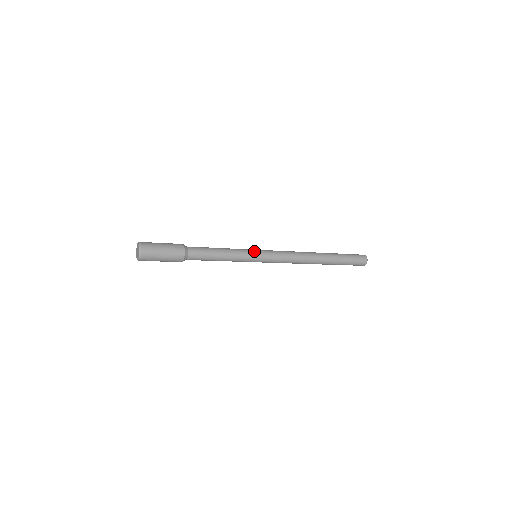
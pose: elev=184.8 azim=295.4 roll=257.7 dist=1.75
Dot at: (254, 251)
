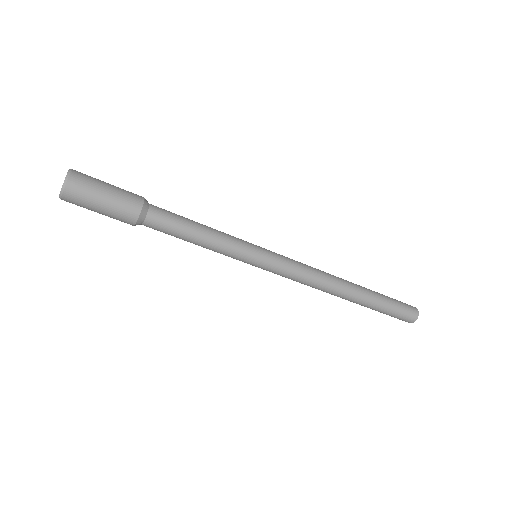
Dot at: (253, 244)
